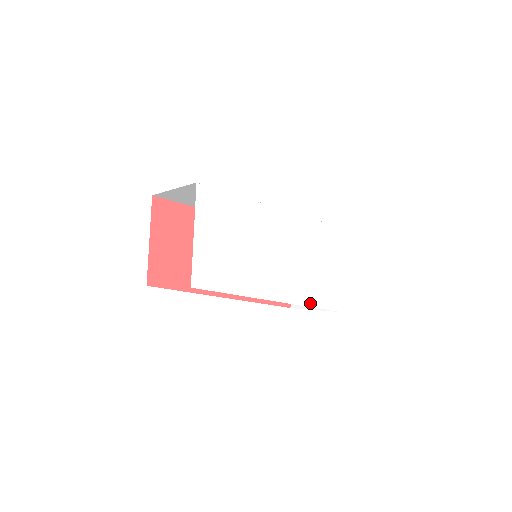
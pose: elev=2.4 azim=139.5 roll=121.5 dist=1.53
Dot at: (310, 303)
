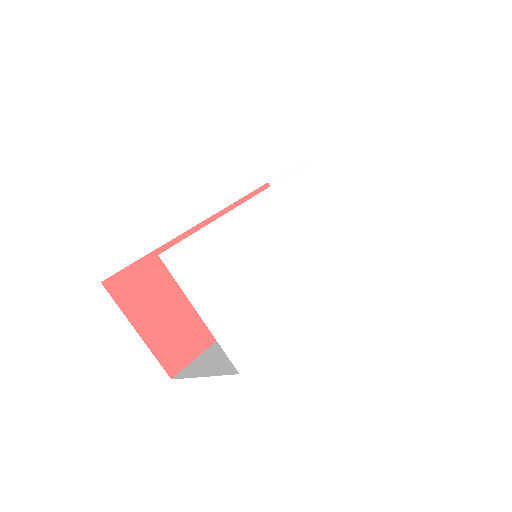
Dot at: (343, 265)
